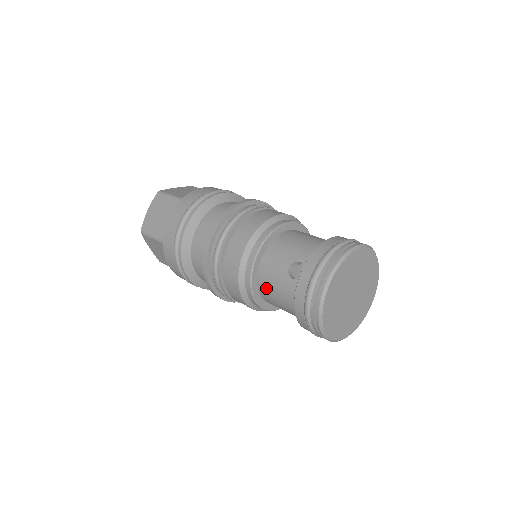
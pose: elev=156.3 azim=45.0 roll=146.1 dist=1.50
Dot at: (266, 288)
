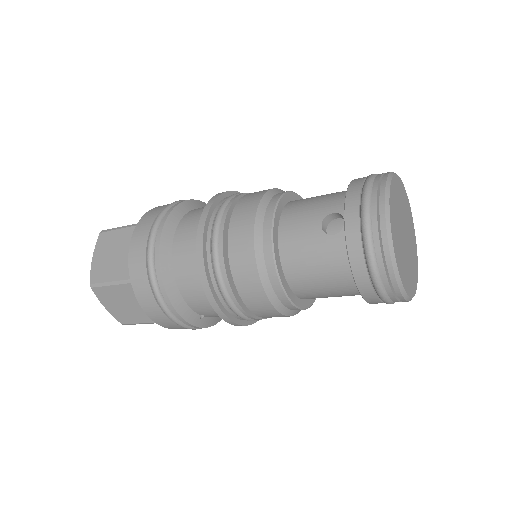
Dot at: (297, 268)
